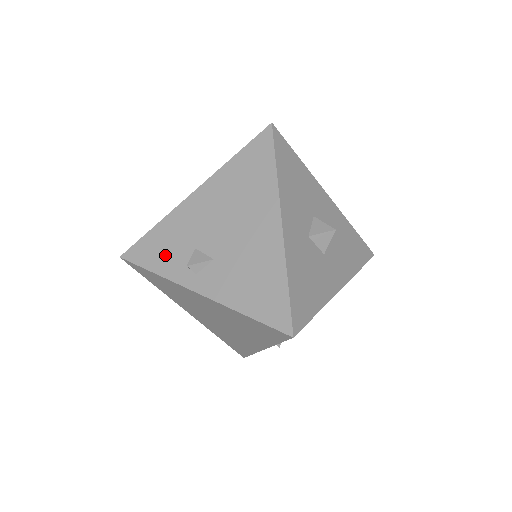
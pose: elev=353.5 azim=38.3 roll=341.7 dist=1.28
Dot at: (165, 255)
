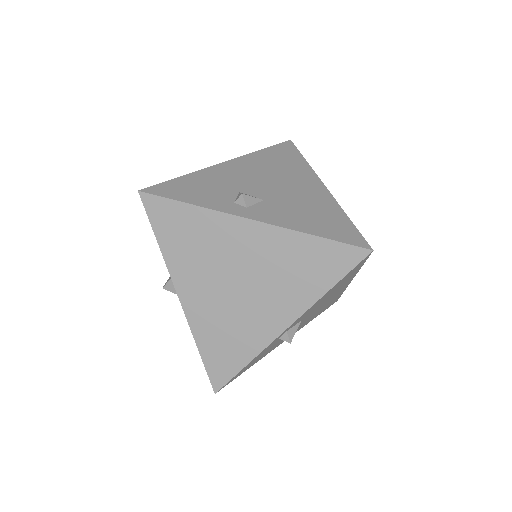
Dot at: (203, 193)
